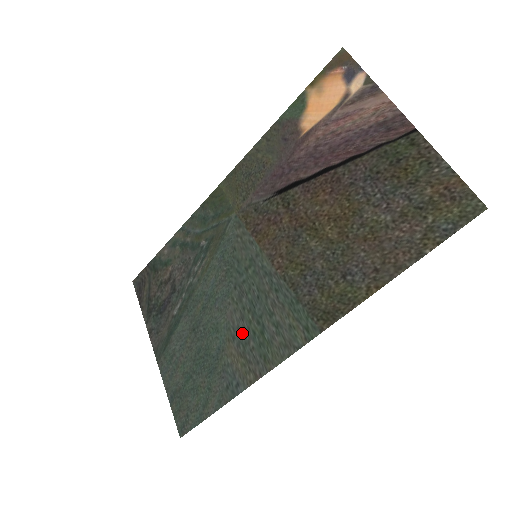
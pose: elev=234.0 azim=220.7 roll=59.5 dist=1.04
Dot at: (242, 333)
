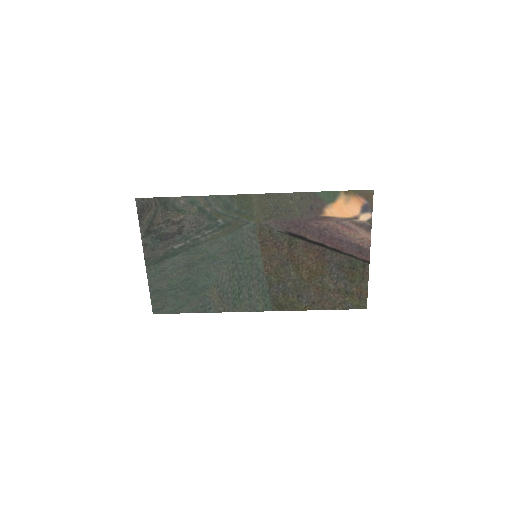
Dot at: (226, 287)
